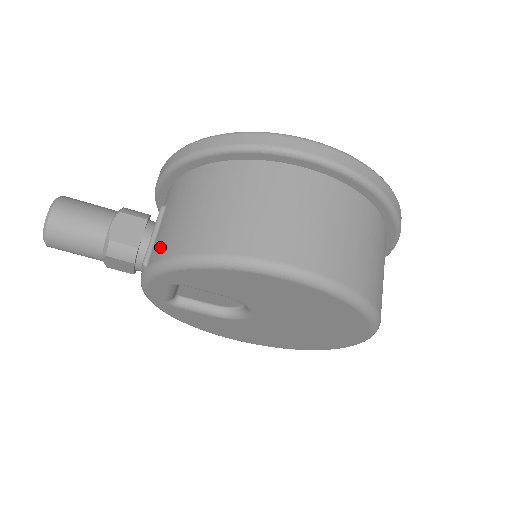
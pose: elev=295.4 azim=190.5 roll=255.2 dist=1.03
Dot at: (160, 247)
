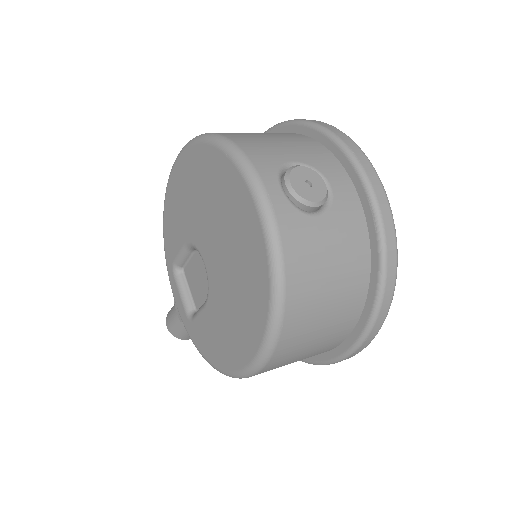
Dot at: occluded
